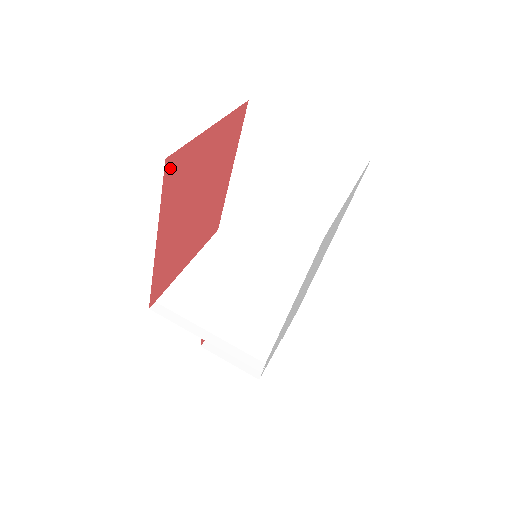
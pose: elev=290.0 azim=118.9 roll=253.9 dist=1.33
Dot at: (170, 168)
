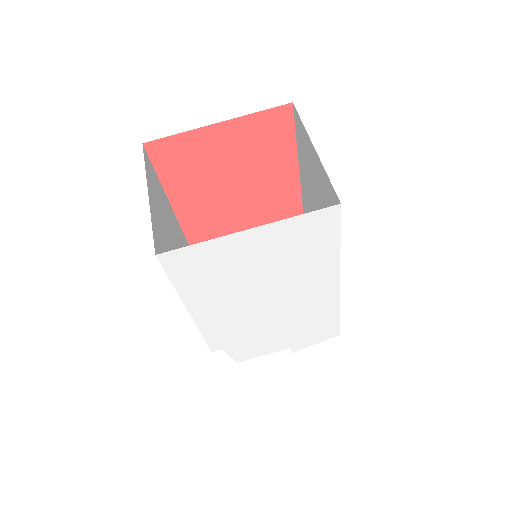
Dot at: (157, 151)
